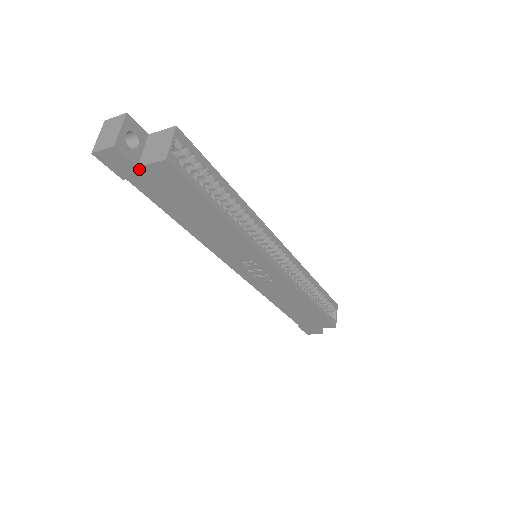
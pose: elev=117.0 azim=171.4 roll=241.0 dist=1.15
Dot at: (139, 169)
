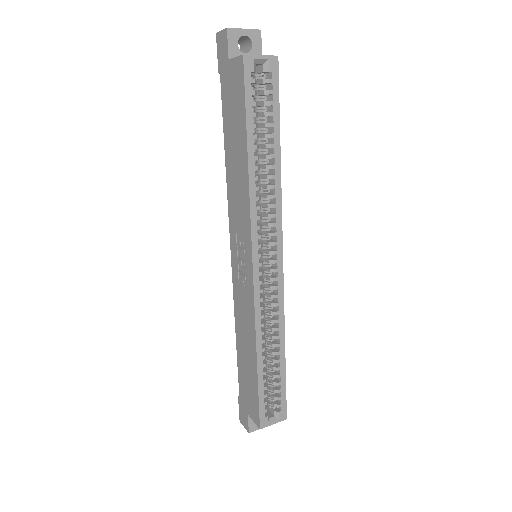
Dot at: (229, 62)
